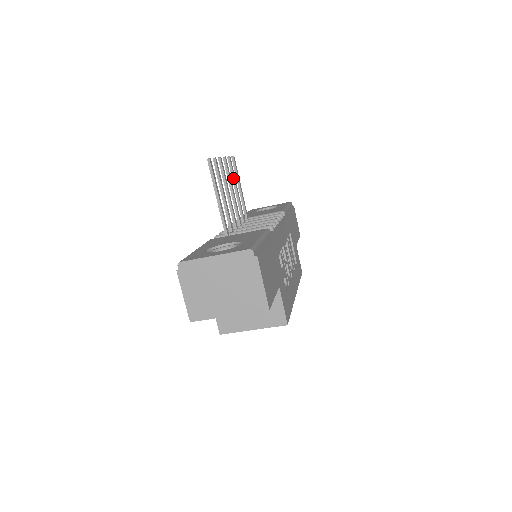
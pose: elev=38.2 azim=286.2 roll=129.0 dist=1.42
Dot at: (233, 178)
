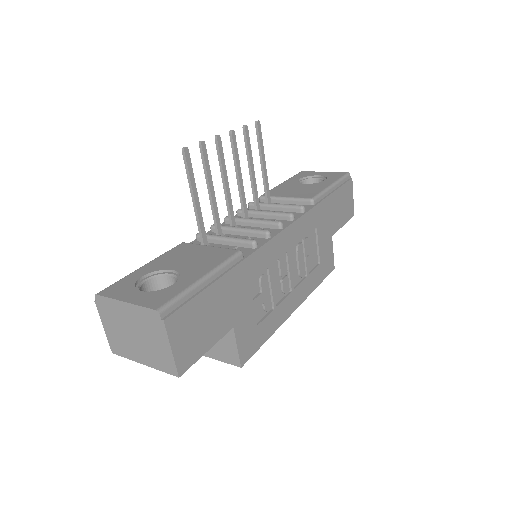
Dot at: (247, 153)
